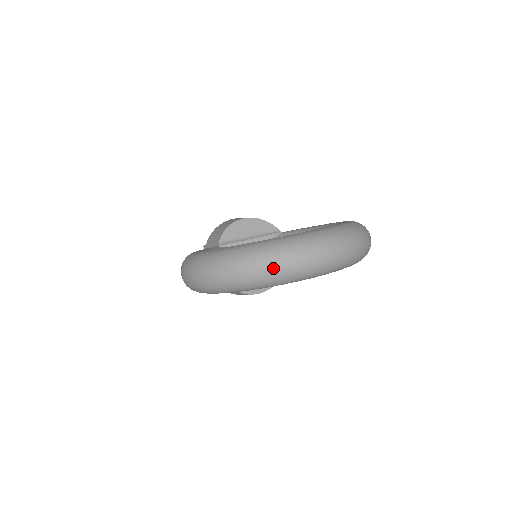
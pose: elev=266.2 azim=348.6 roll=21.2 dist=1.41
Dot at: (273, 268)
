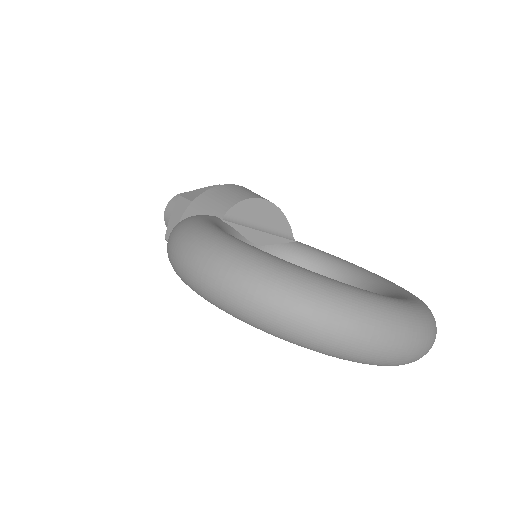
Dot at: (353, 339)
